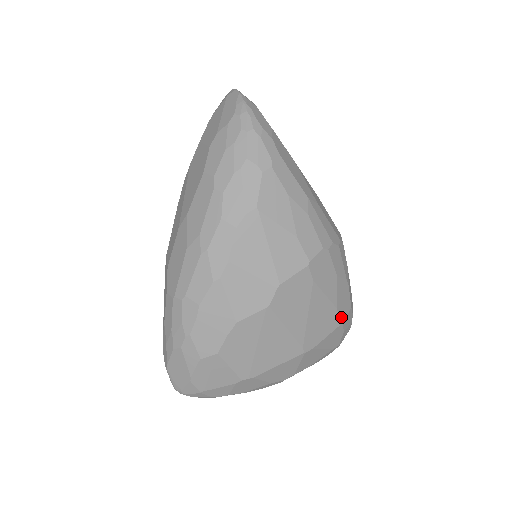
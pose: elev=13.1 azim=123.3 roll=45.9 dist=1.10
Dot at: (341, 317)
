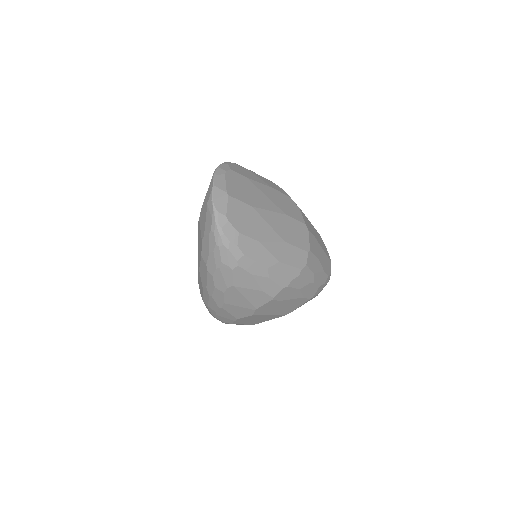
Dot at: (310, 296)
